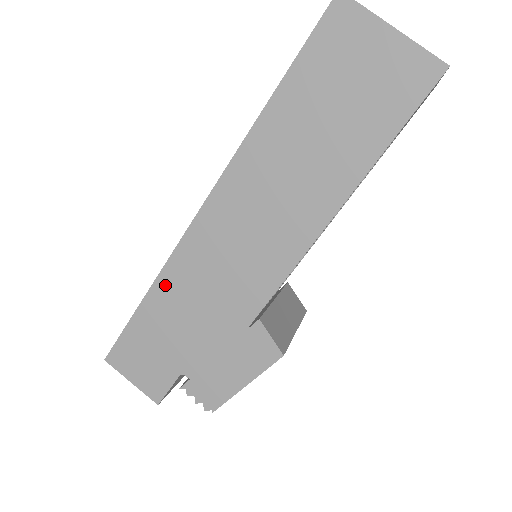
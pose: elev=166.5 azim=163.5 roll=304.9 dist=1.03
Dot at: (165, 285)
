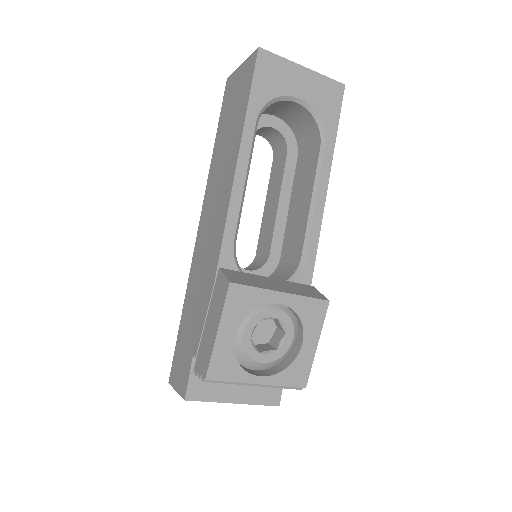
Dot at: (188, 292)
